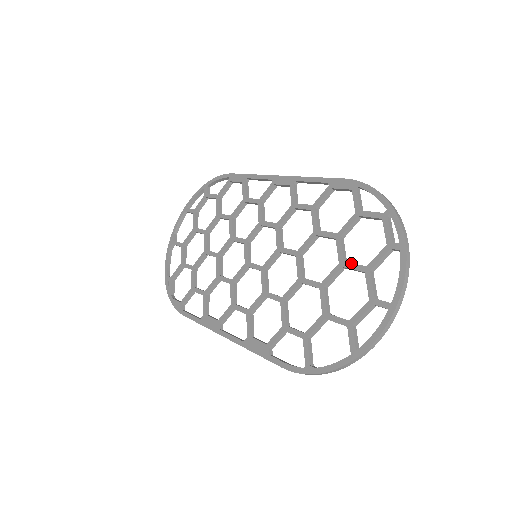
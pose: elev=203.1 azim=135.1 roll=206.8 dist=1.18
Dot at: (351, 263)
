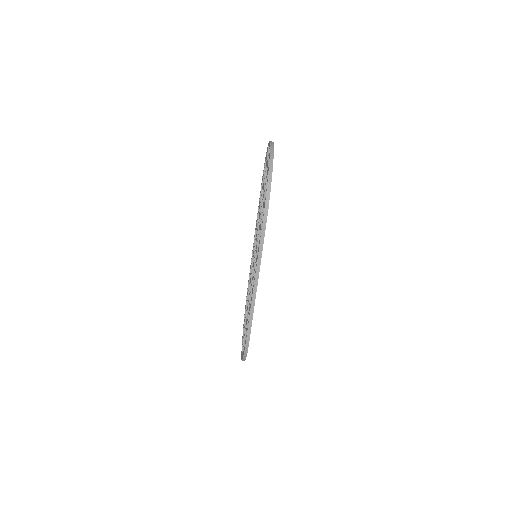
Dot at: occluded
